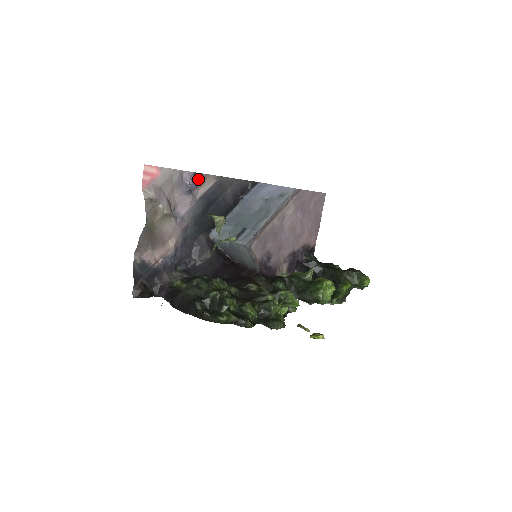
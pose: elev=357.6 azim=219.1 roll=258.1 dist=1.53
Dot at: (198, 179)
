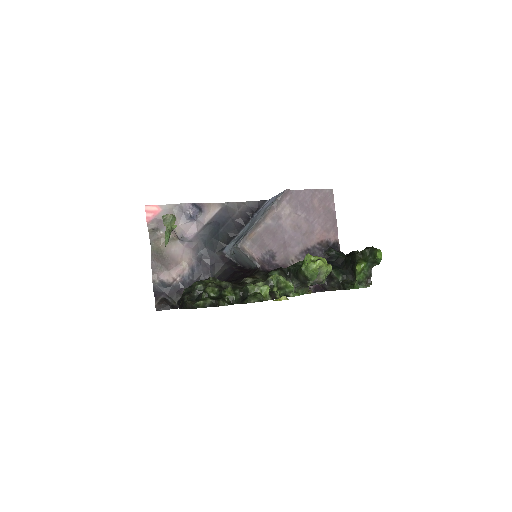
Dot at: (197, 207)
